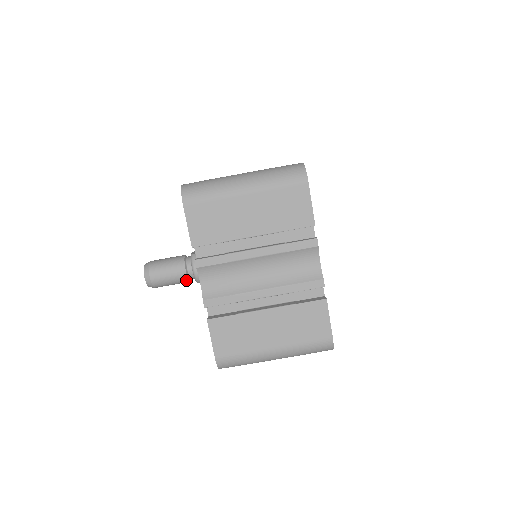
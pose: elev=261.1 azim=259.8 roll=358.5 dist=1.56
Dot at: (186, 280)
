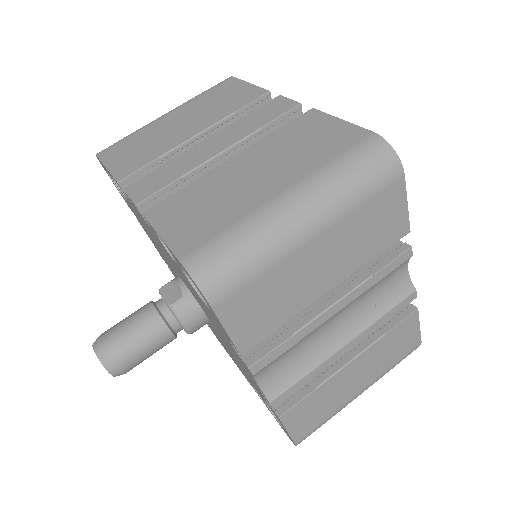
Dot at: occluded
